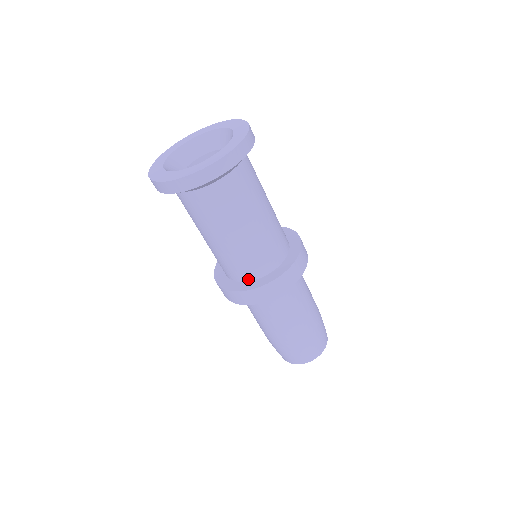
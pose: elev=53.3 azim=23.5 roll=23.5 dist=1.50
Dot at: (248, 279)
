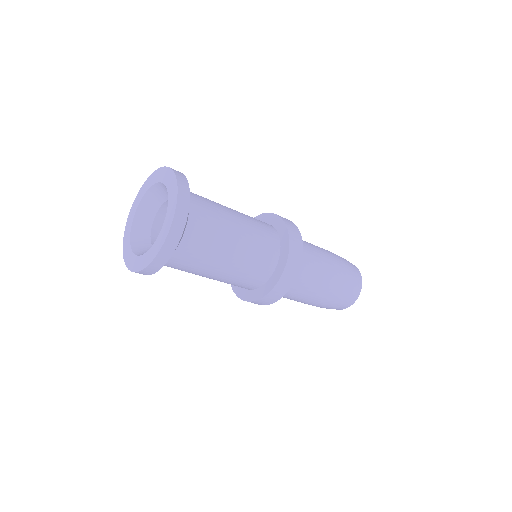
Dot at: occluded
